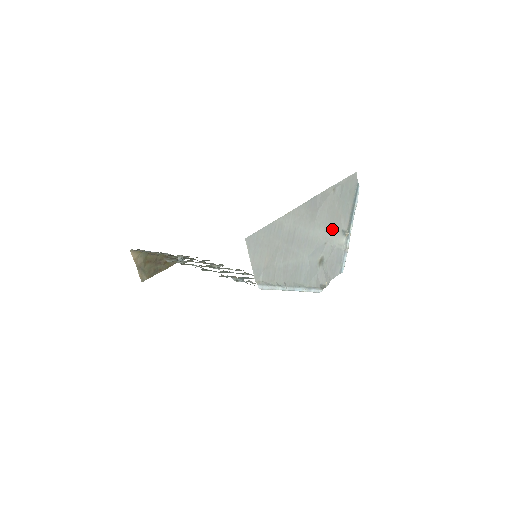
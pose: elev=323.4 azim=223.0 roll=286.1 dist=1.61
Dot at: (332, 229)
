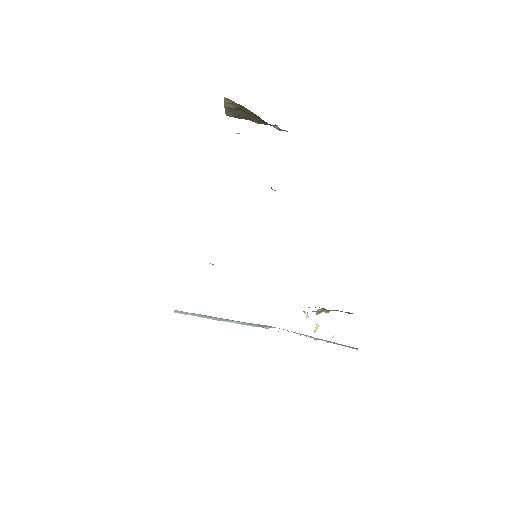
Dot at: occluded
